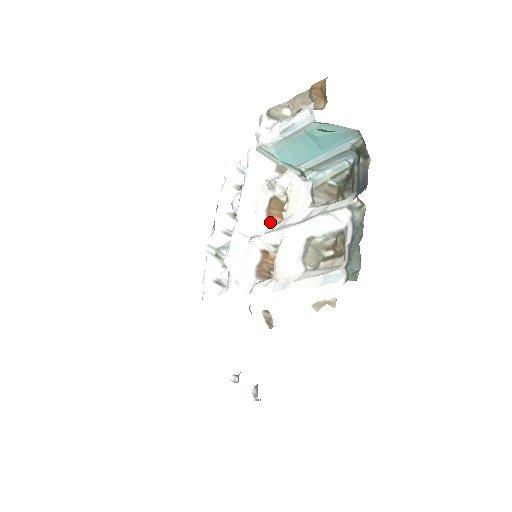
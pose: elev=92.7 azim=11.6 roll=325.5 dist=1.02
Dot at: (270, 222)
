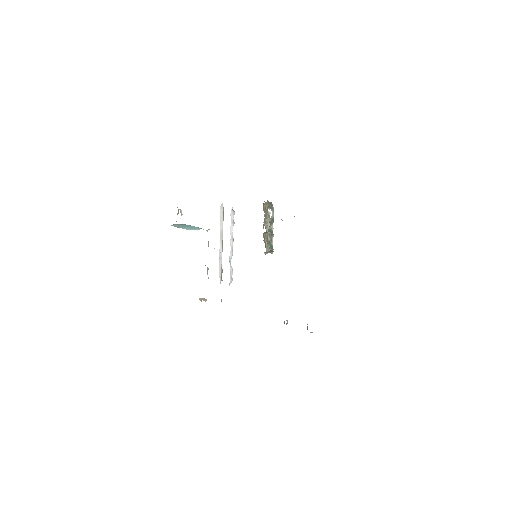
Dot at: (222, 250)
